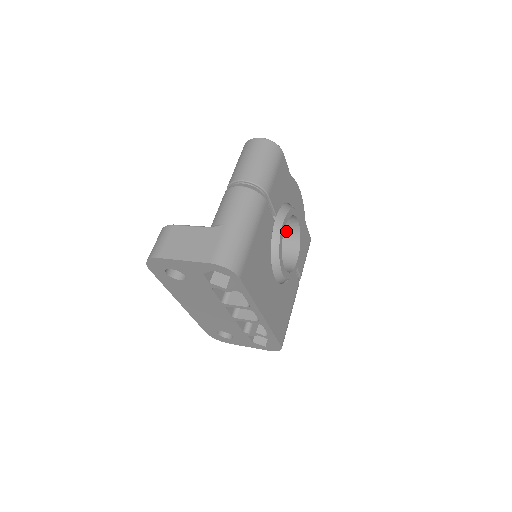
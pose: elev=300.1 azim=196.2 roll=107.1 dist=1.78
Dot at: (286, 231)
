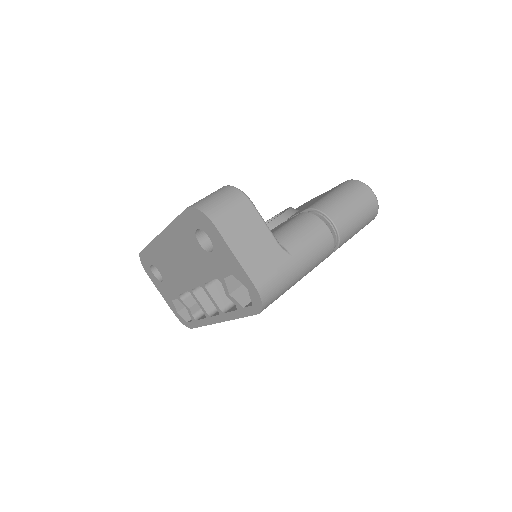
Dot at: occluded
